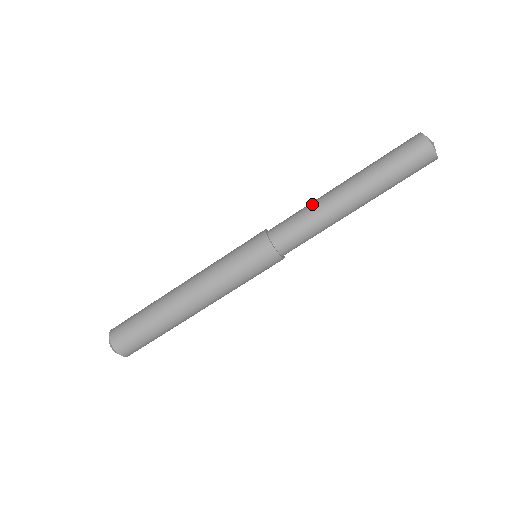
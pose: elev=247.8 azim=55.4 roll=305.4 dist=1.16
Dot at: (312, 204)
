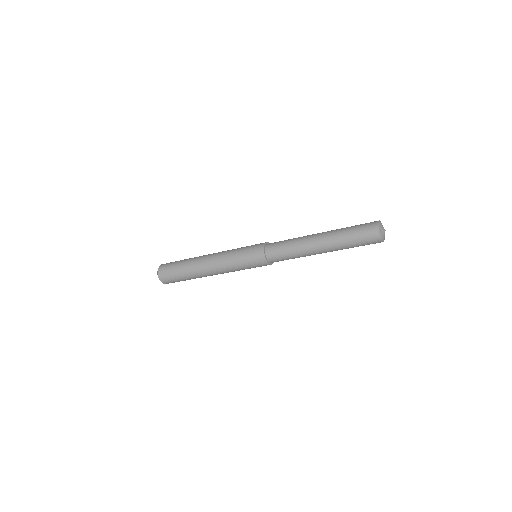
Dot at: (297, 245)
